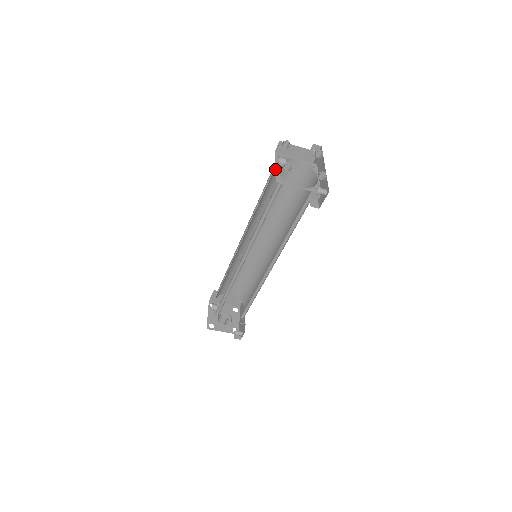
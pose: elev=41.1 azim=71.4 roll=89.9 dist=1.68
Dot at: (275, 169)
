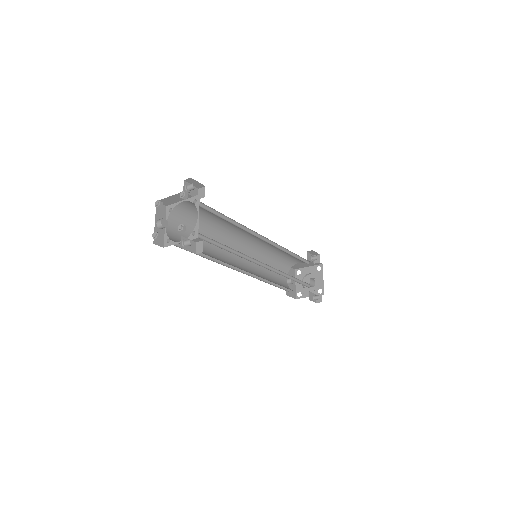
Dot at: (164, 230)
